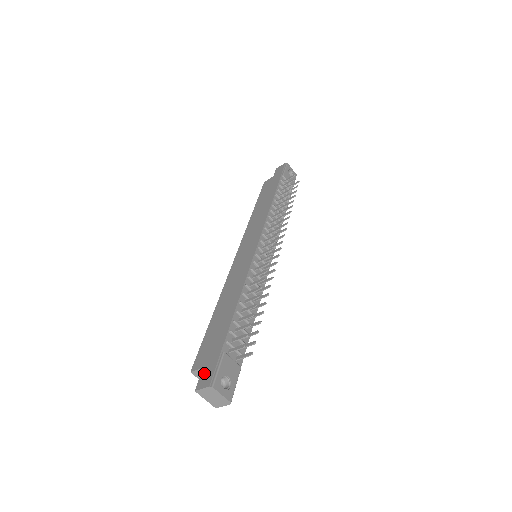
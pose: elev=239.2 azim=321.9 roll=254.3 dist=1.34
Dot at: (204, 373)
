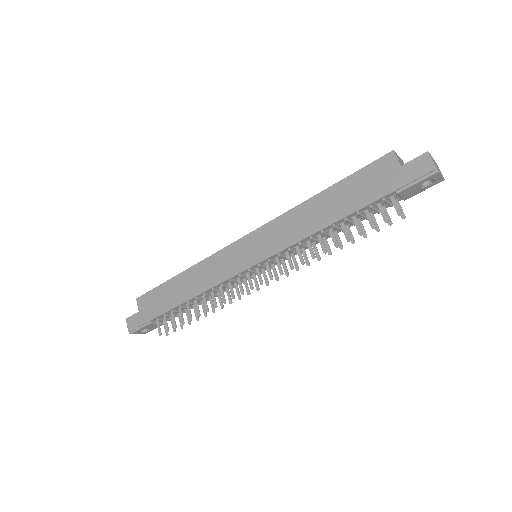
Dot at: (135, 317)
